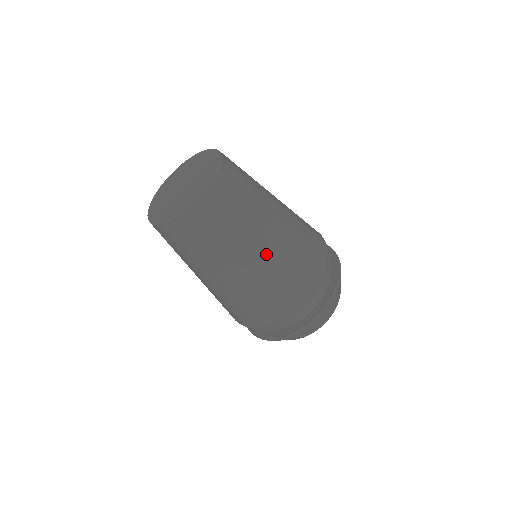
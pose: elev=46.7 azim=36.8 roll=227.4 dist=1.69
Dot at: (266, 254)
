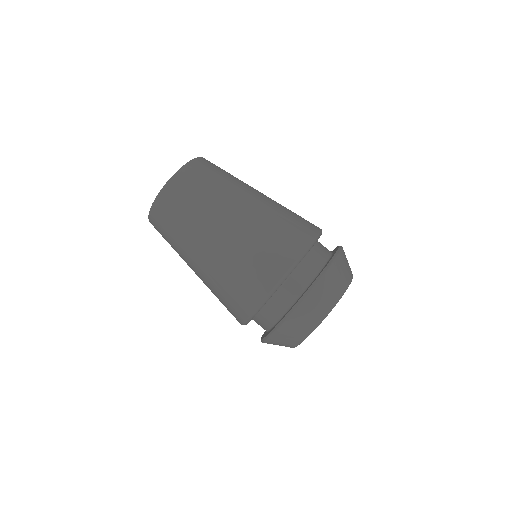
Dot at: (239, 220)
